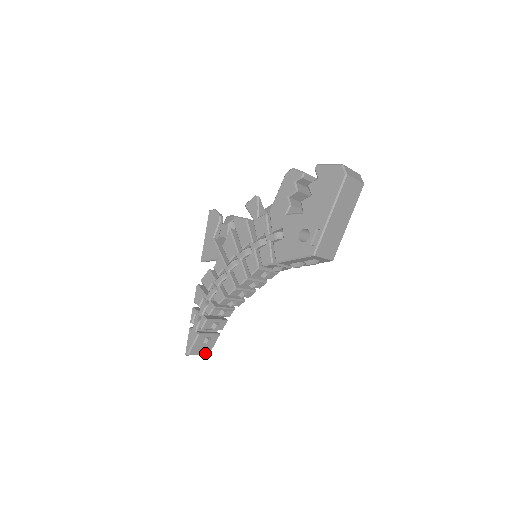
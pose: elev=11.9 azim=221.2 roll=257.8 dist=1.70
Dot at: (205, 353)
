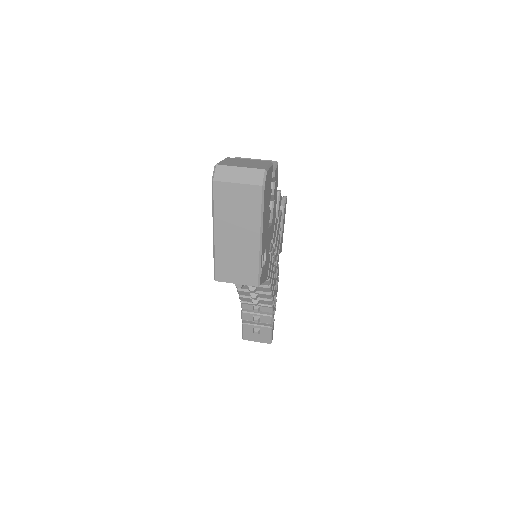
Dot at: (264, 342)
